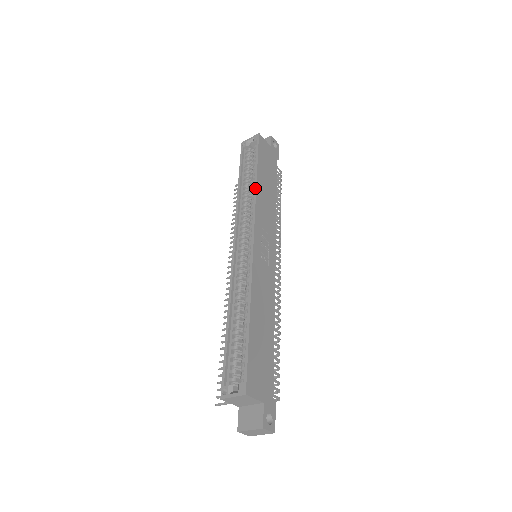
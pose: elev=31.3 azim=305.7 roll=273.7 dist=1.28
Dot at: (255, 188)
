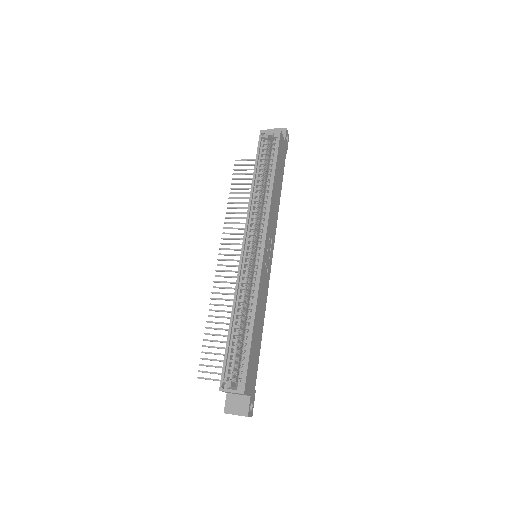
Dot at: (271, 193)
